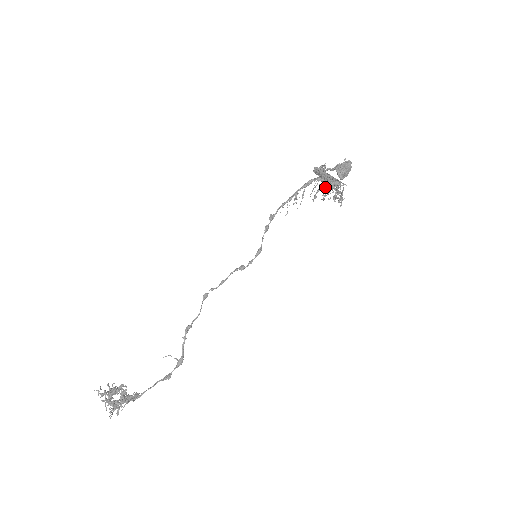
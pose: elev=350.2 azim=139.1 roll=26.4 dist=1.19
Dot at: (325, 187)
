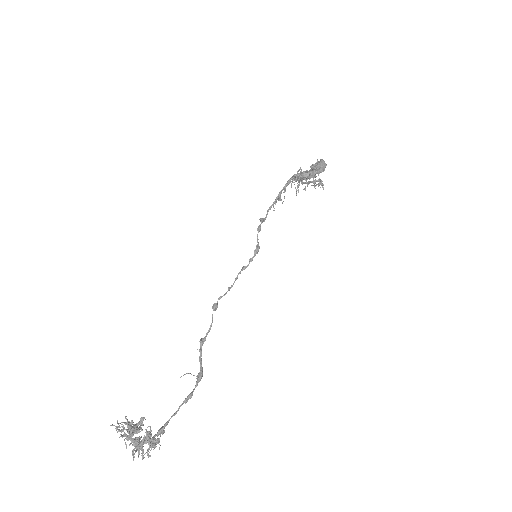
Dot at: occluded
